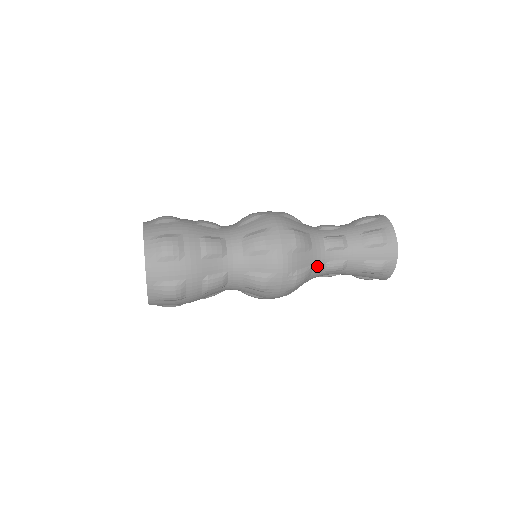
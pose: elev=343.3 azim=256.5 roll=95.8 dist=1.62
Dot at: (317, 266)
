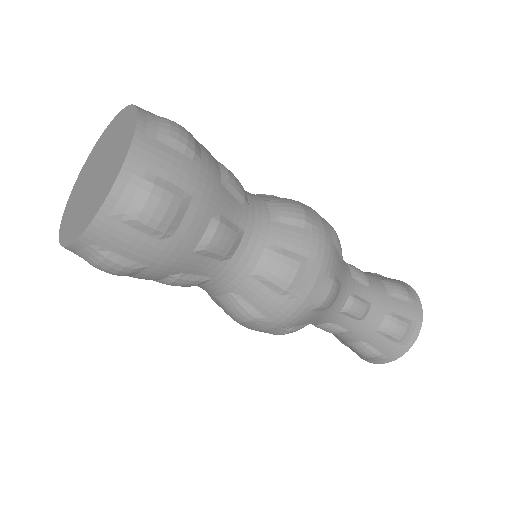
Dot at: occluded
